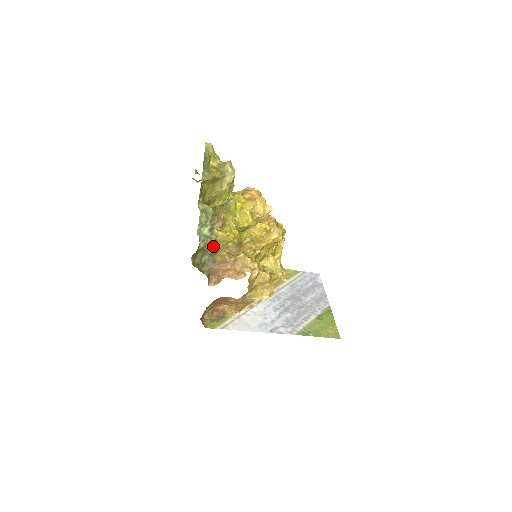
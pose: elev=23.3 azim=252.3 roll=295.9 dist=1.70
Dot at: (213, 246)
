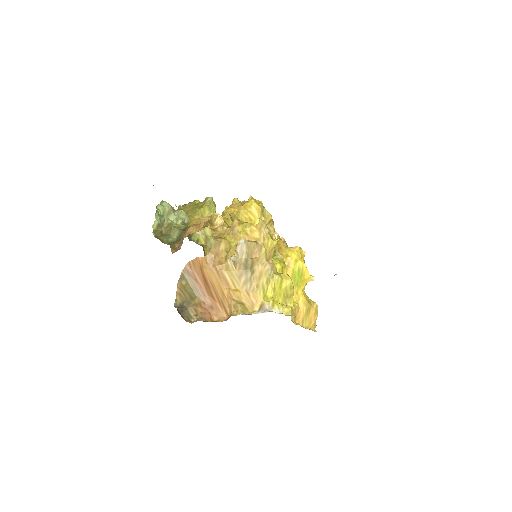
Dot at: (182, 229)
